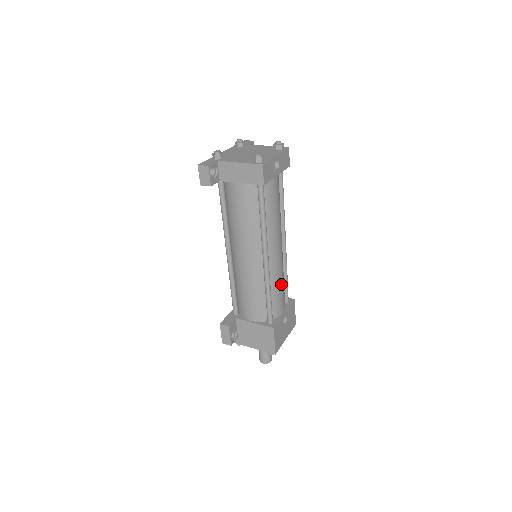
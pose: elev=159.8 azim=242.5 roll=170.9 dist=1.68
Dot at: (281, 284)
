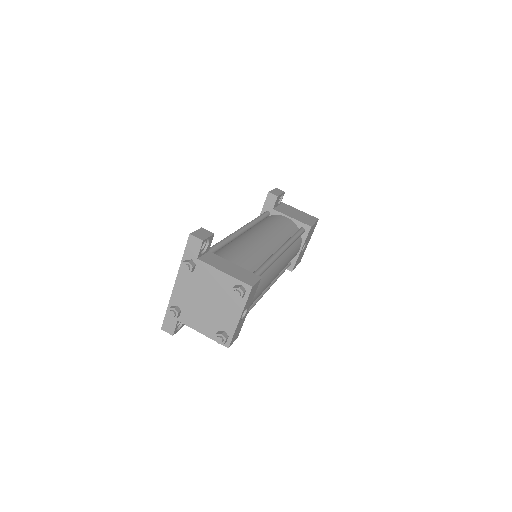
Dot at: (290, 260)
